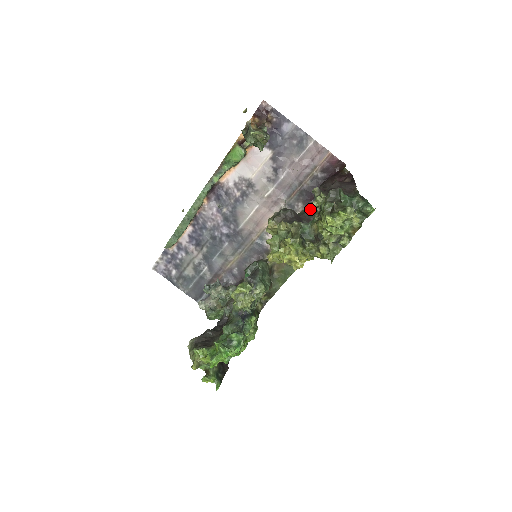
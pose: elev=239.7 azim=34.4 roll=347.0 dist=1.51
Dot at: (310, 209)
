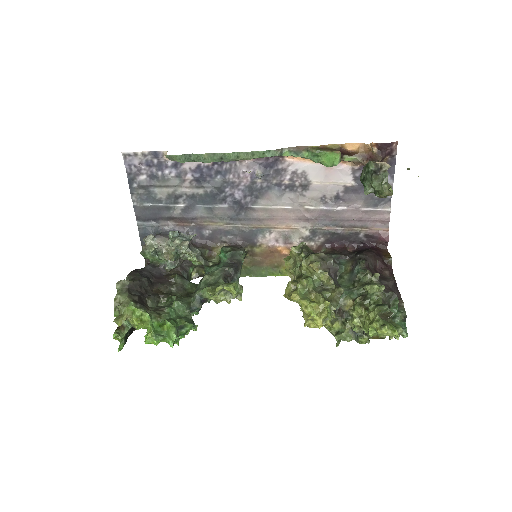
Dot at: occluded
